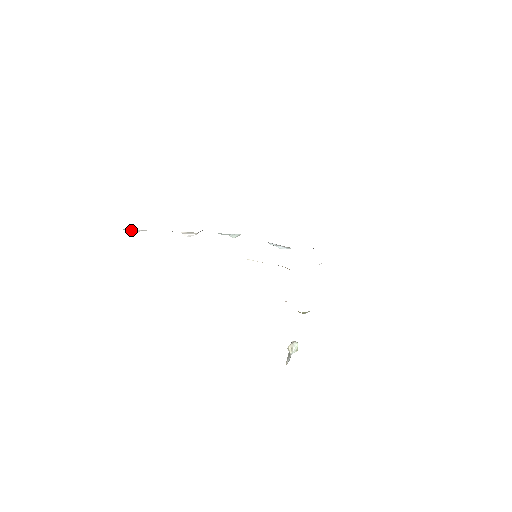
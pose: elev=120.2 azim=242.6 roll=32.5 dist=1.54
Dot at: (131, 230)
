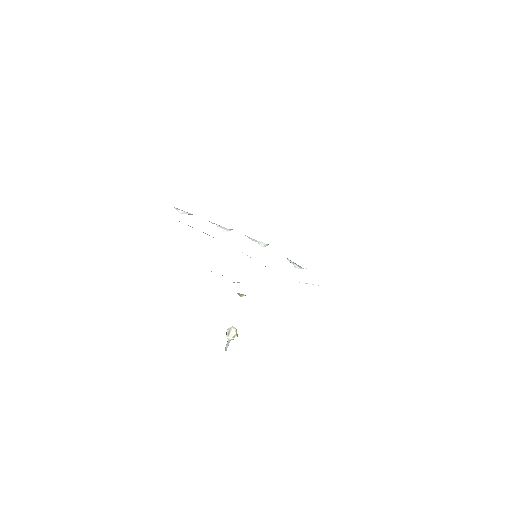
Dot at: (180, 210)
